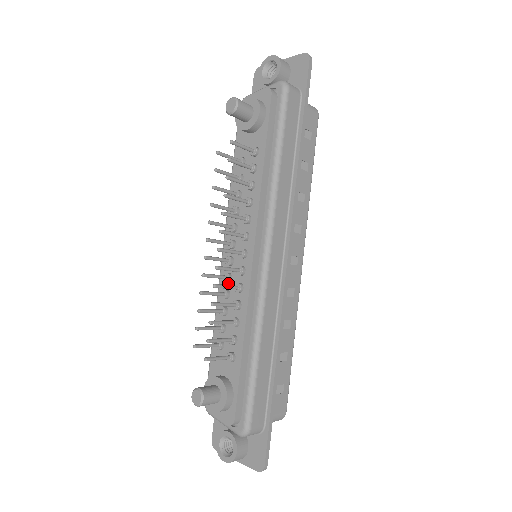
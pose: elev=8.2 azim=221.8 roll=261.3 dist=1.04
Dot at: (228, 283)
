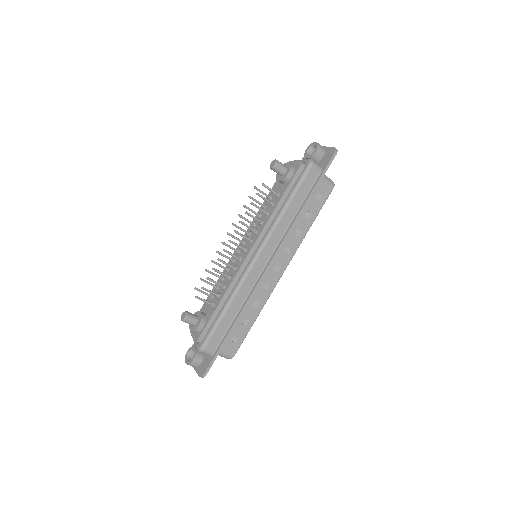
Dot at: (232, 264)
